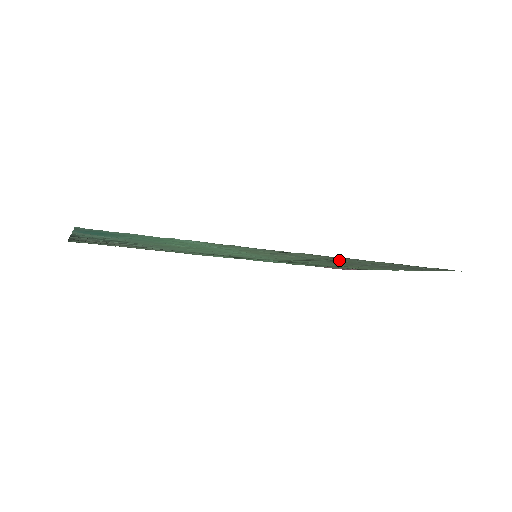
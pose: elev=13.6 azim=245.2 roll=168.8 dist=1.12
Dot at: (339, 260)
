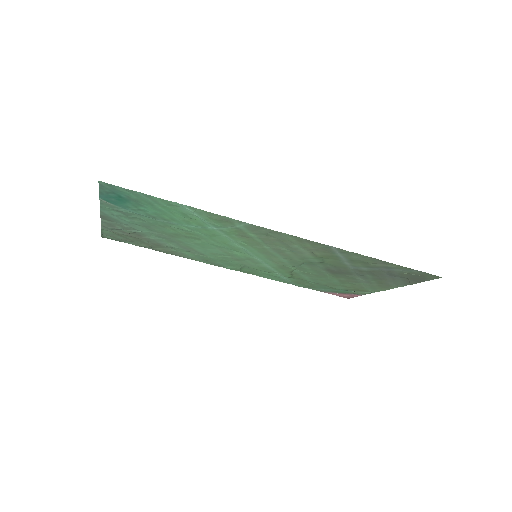
Dot at: (325, 255)
